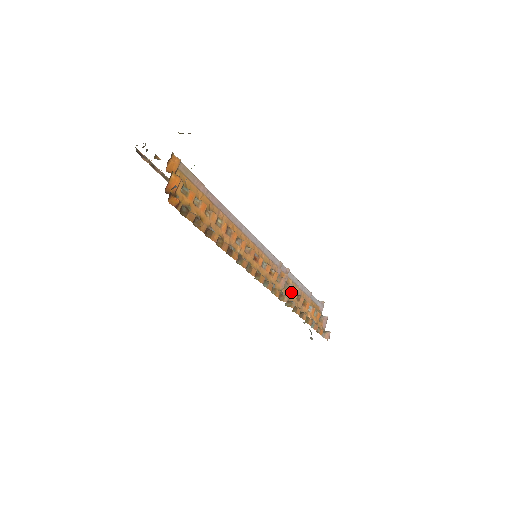
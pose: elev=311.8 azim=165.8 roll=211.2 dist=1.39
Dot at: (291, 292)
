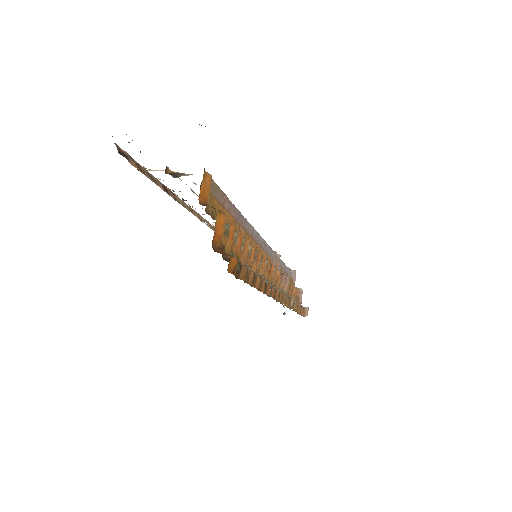
Dot at: occluded
